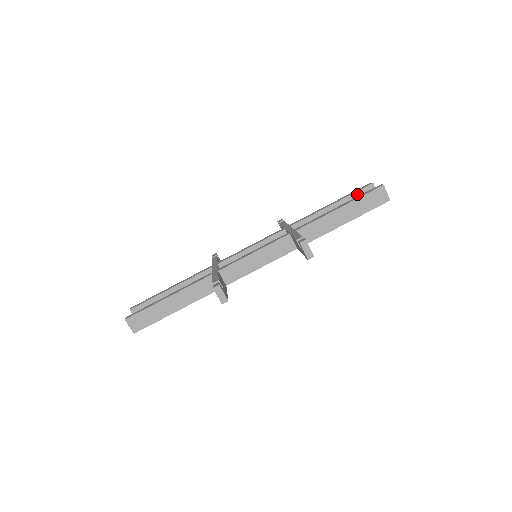
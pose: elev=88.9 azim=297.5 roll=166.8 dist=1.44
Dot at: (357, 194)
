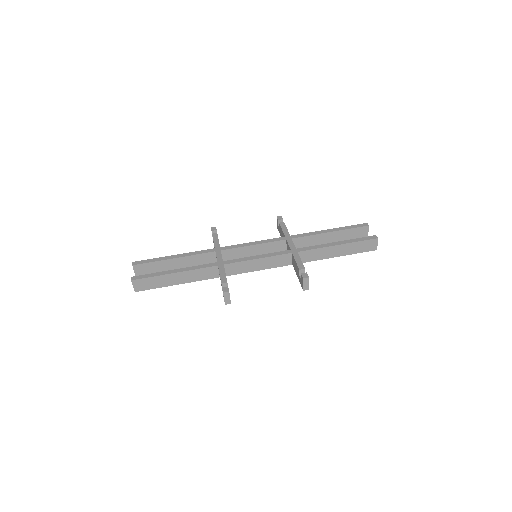
Dot at: (353, 230)
